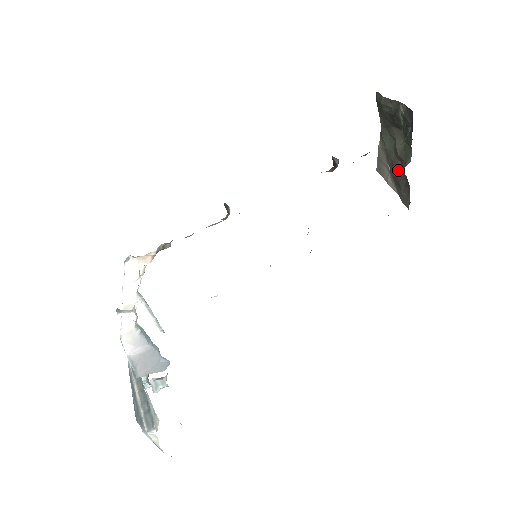
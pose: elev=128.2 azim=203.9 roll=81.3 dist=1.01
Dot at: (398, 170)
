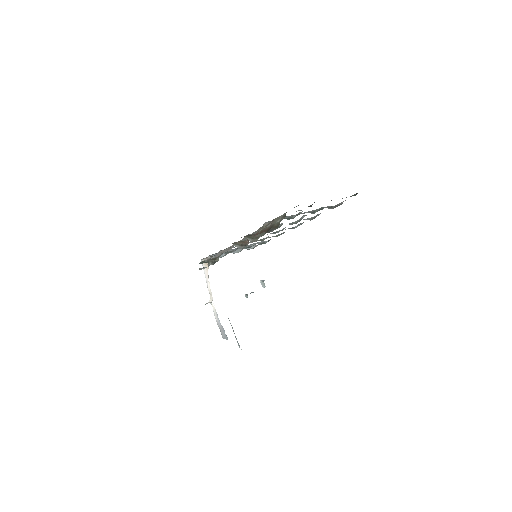
Dot at: occluded
